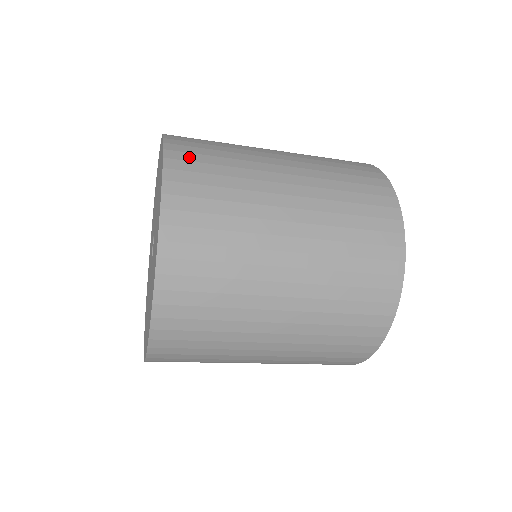
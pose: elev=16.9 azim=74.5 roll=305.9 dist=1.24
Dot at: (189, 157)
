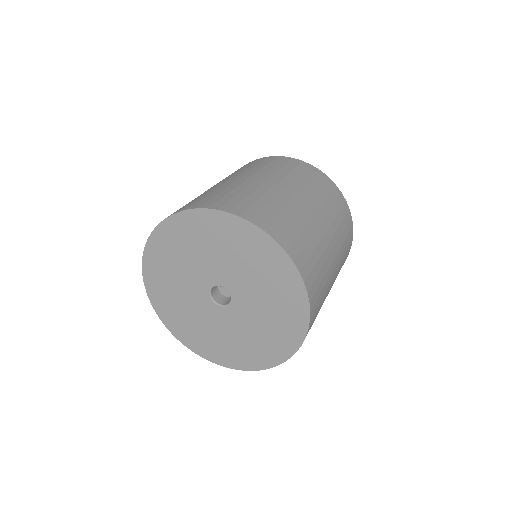
Dot at: (303, 258)
